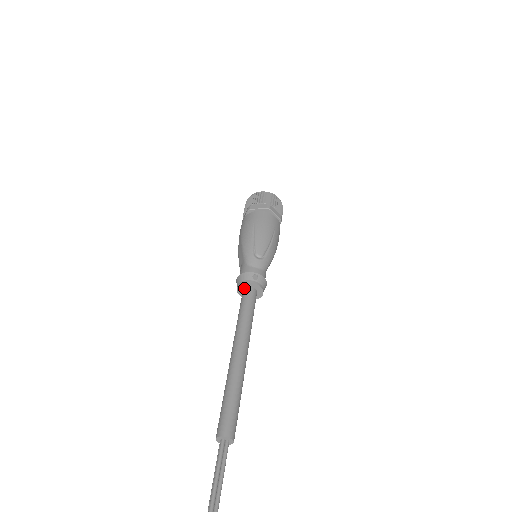
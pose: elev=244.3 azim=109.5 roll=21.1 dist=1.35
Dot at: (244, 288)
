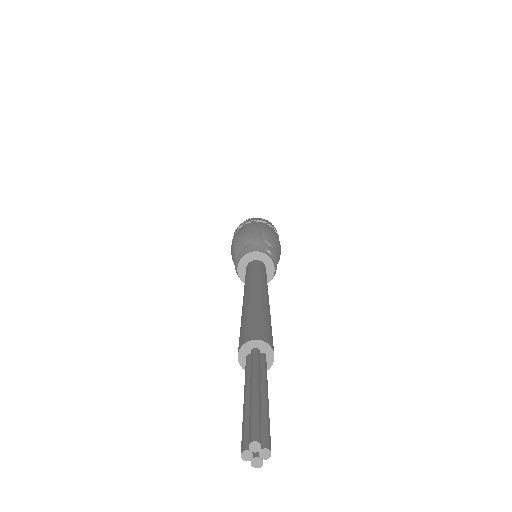
Dot at: (251, 261)
